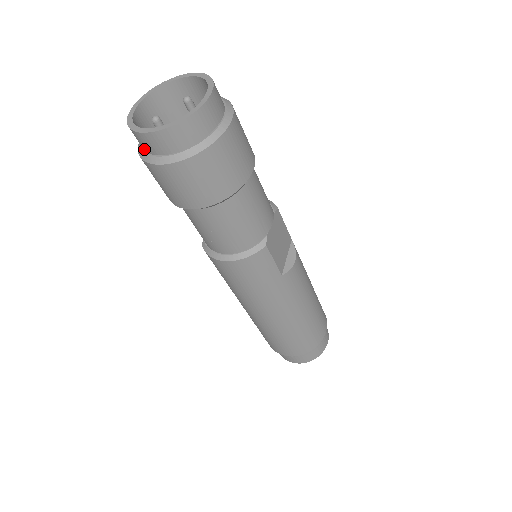
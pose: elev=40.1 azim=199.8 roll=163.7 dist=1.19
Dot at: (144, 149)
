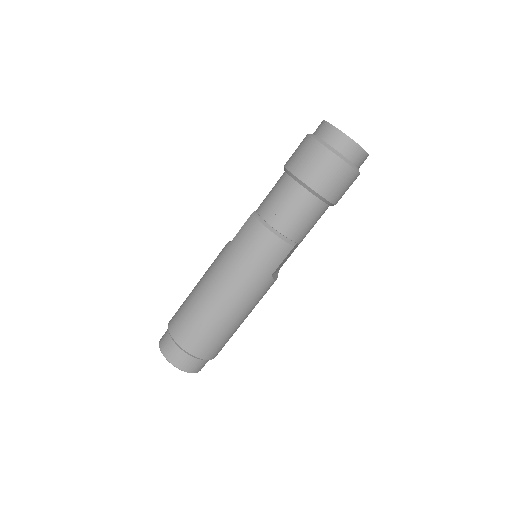
Dot at: (321, 136)
